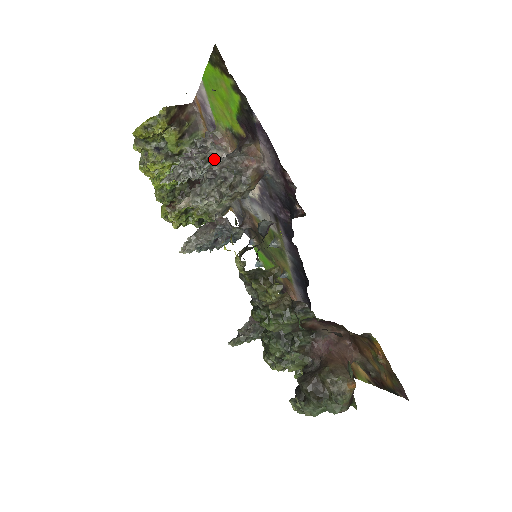
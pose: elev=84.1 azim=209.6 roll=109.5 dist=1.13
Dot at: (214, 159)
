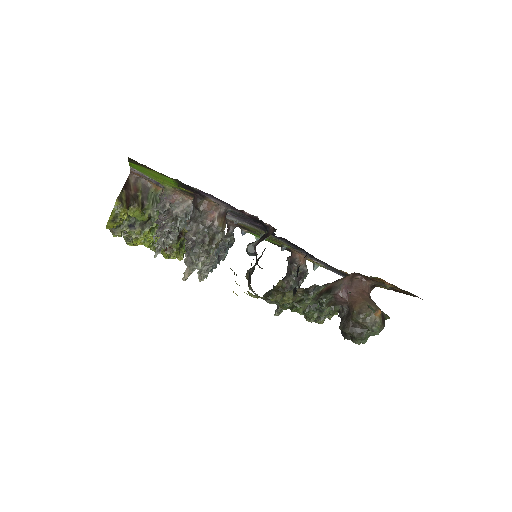
Dot at: (180, 216)
